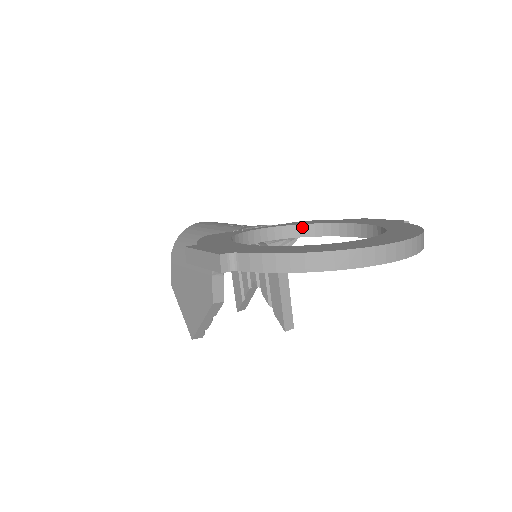
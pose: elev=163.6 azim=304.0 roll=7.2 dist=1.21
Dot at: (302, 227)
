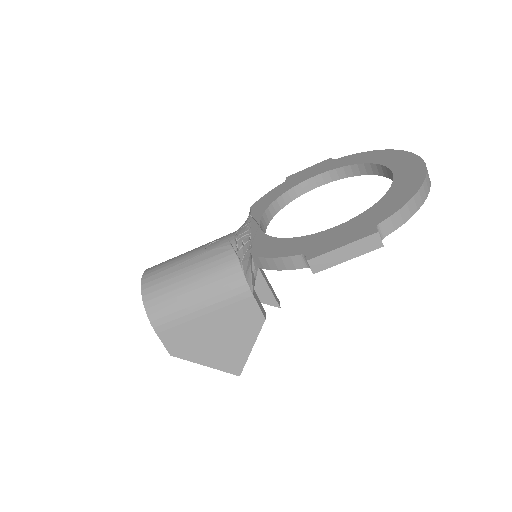
Dot at: (271, 208)
